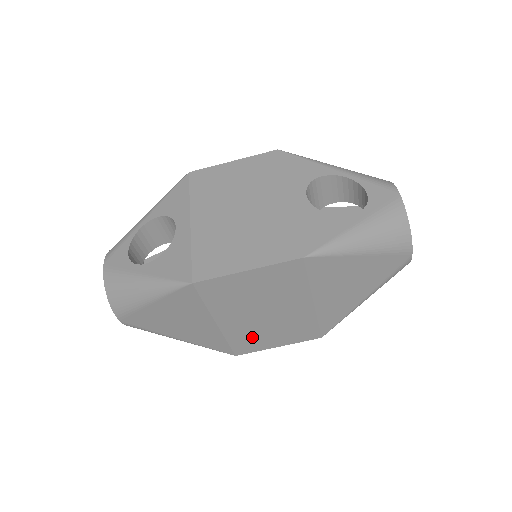
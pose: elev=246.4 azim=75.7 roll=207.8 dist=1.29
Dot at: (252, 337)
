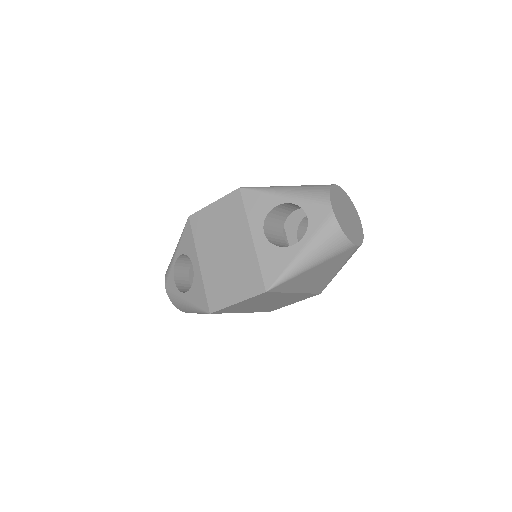
Dot at: (271, 307)
